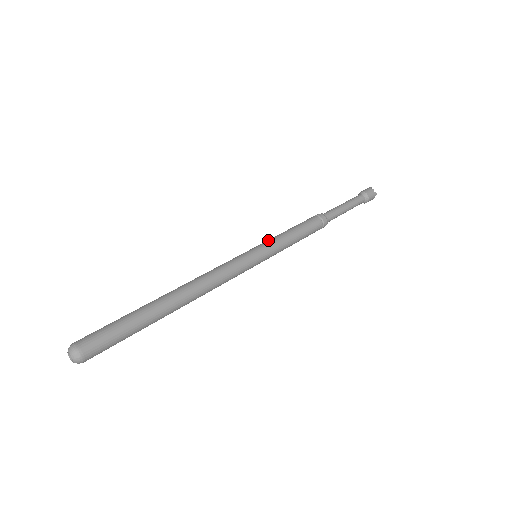
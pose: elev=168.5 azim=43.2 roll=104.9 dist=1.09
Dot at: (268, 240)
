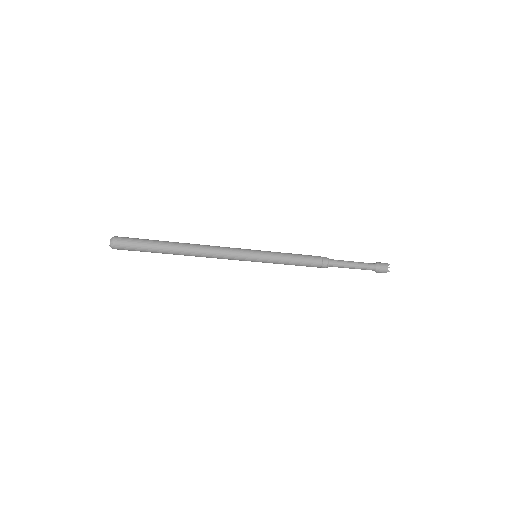
Dot at: (272, 252)
